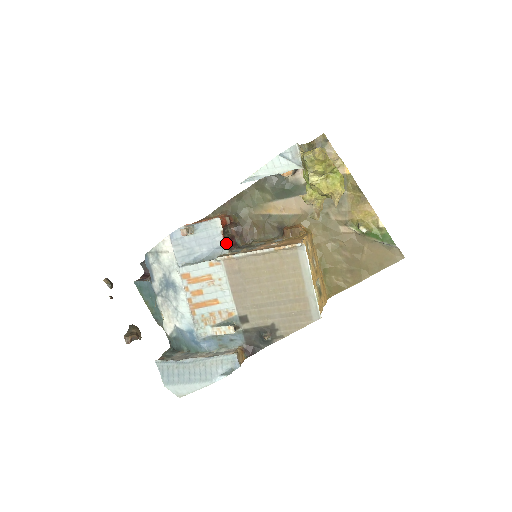
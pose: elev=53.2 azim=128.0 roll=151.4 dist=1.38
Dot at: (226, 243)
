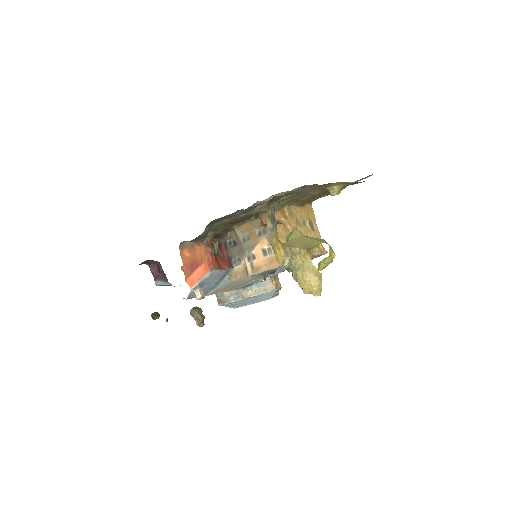
Dot at: (229, 269)
